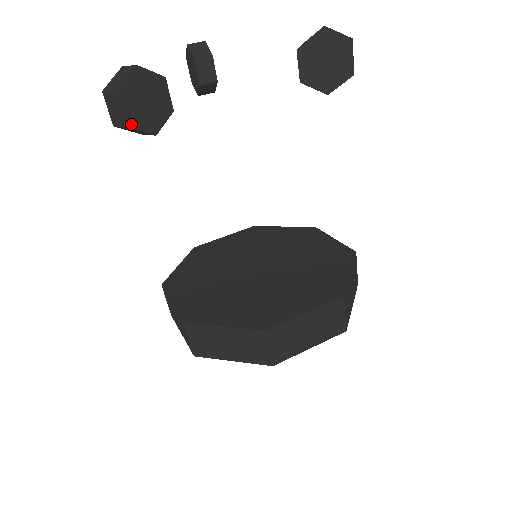
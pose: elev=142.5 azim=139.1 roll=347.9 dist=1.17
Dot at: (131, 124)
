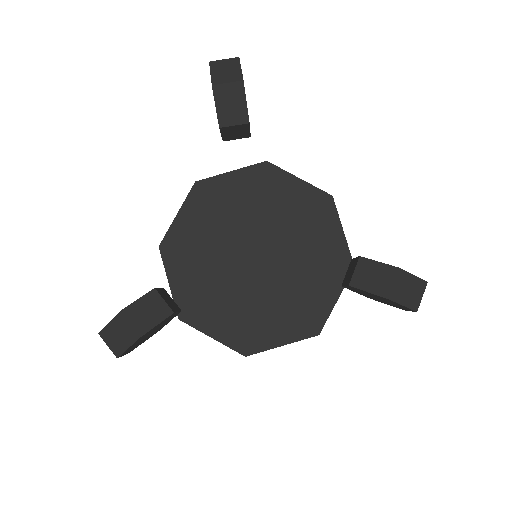
Dot at: (133, 349)
